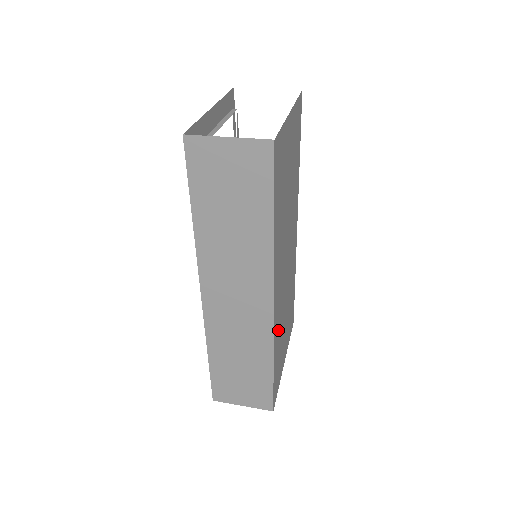
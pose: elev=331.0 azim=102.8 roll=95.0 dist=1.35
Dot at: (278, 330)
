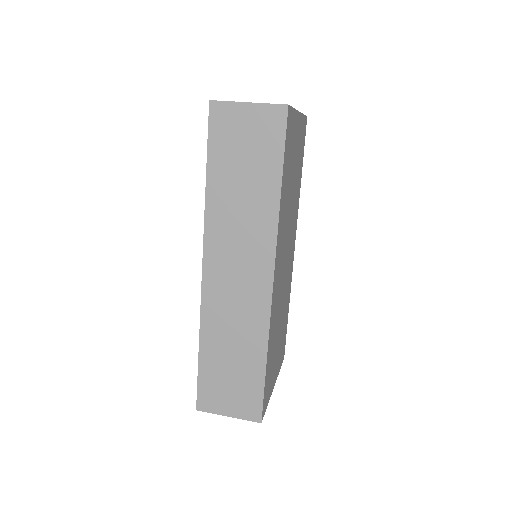
Dot at: (273, 324)
